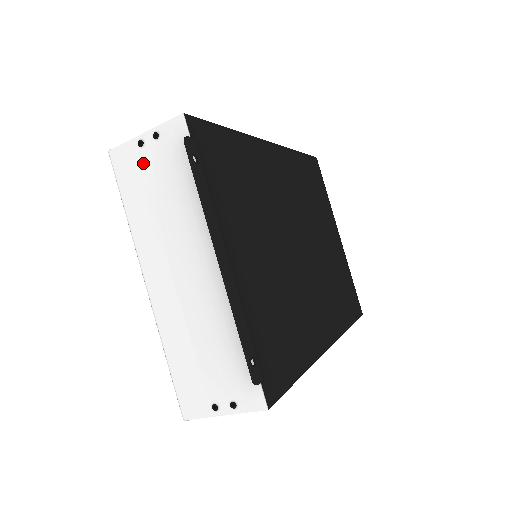
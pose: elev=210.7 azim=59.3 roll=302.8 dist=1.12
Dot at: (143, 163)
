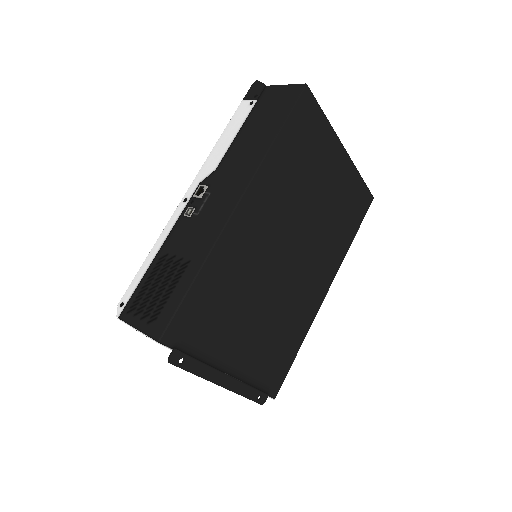
Dot at: occluded
